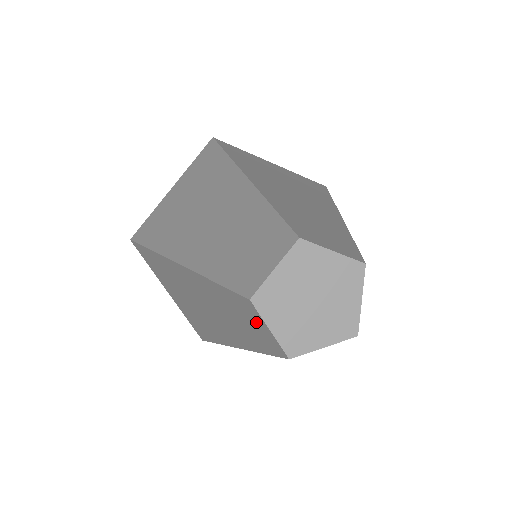
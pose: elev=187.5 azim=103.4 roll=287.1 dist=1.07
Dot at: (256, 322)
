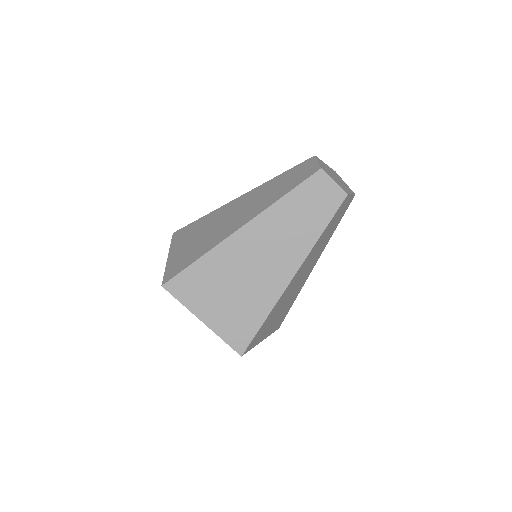
Dot at: (324, 188)
